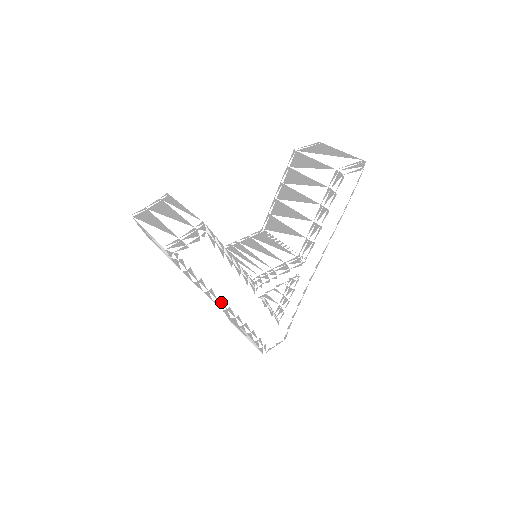
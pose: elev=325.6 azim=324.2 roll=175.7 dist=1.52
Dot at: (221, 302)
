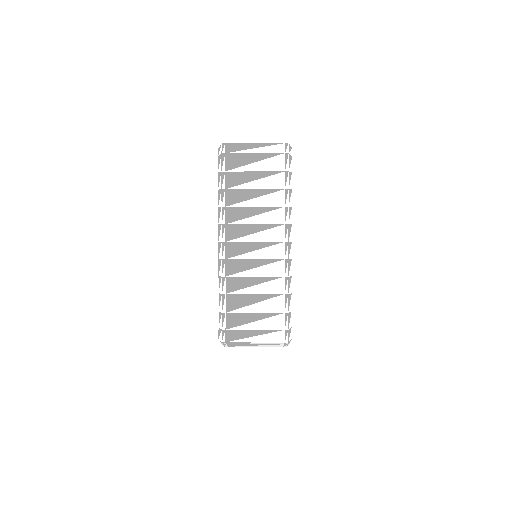
Dot at: (291, 229)
